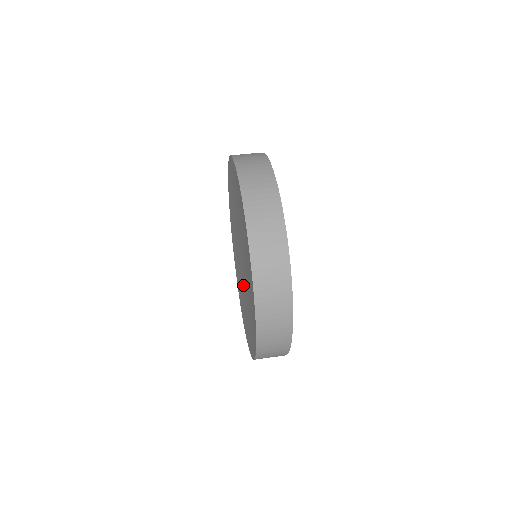
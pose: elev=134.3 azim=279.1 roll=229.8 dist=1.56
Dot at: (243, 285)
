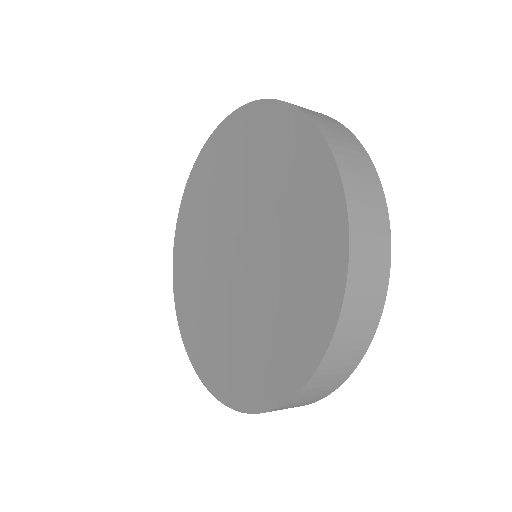
Dot at: (234, 308)
